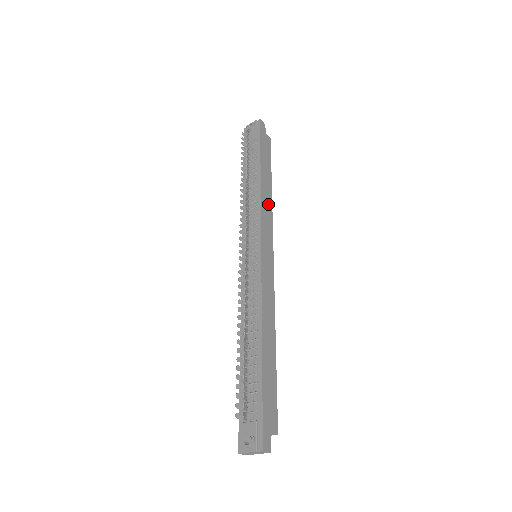
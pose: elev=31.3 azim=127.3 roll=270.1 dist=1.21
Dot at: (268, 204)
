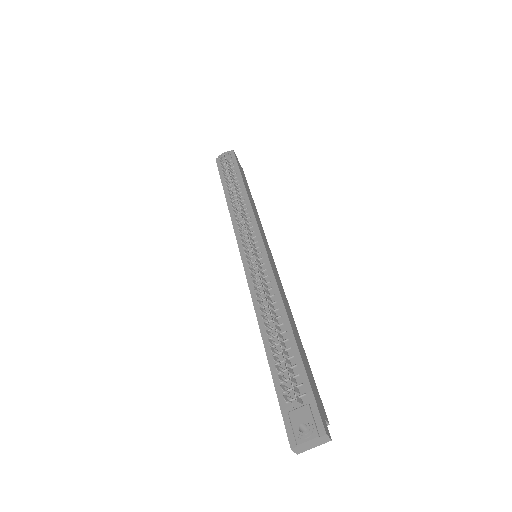
Dot at: (257, 214)
